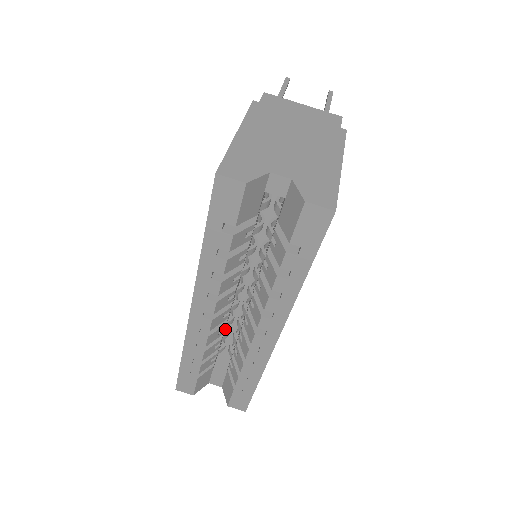
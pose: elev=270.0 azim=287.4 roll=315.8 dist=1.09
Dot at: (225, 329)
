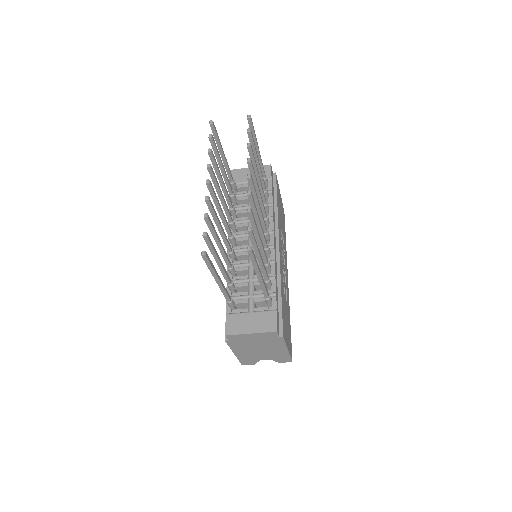
Dot at: occluded
